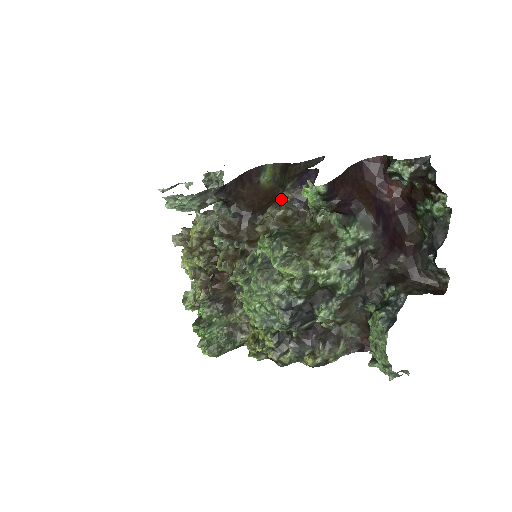
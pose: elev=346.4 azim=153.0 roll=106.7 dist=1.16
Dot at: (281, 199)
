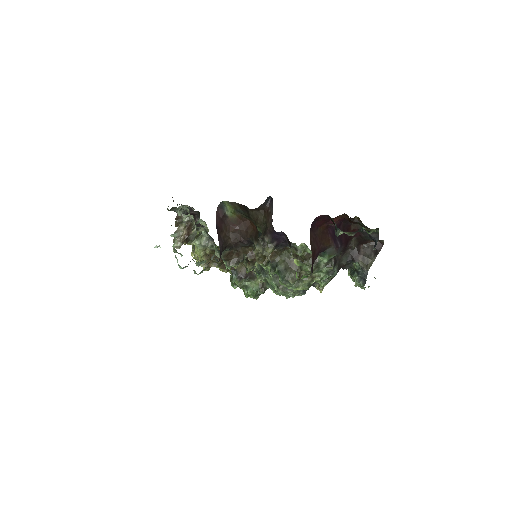
Dot at: occluded
